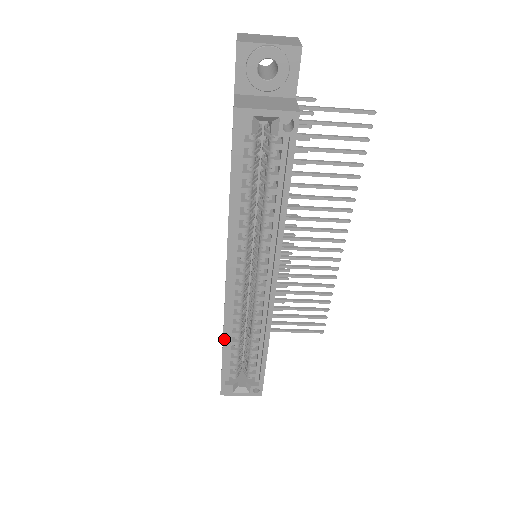
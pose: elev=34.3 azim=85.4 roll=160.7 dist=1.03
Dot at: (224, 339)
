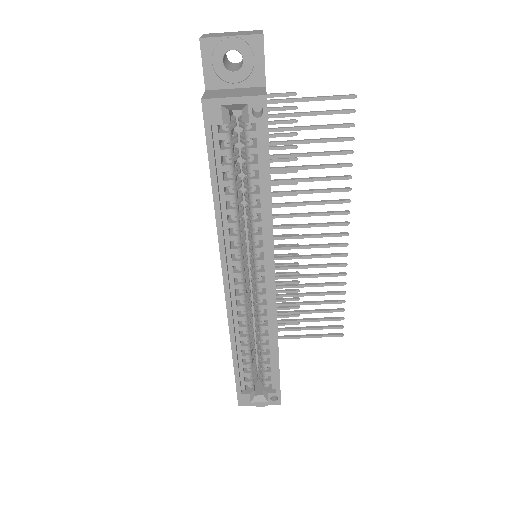
Dot at: (232, 343)
